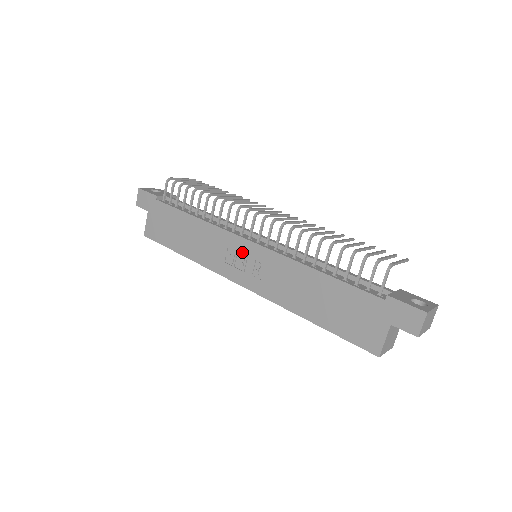
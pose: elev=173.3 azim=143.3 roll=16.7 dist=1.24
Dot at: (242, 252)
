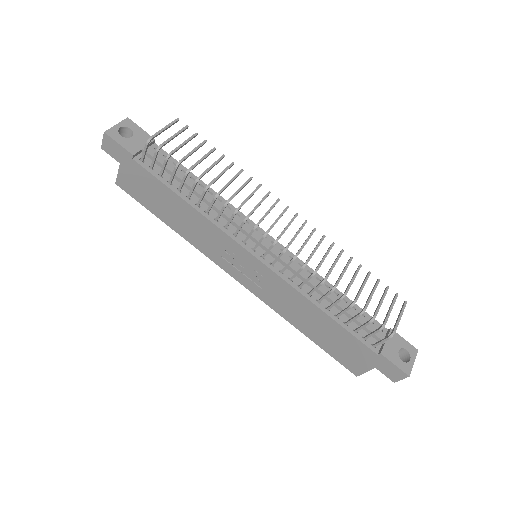
Dot at: (244, 260)
